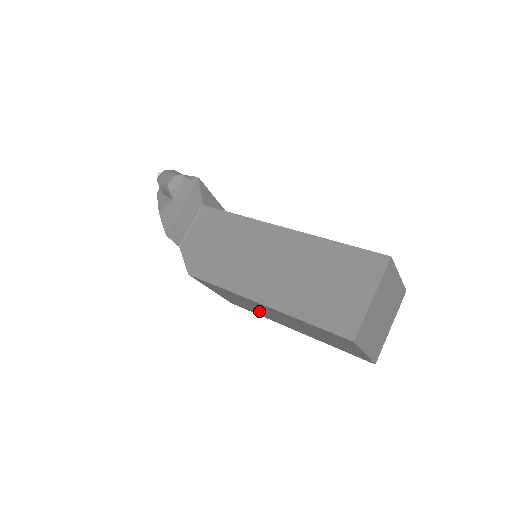
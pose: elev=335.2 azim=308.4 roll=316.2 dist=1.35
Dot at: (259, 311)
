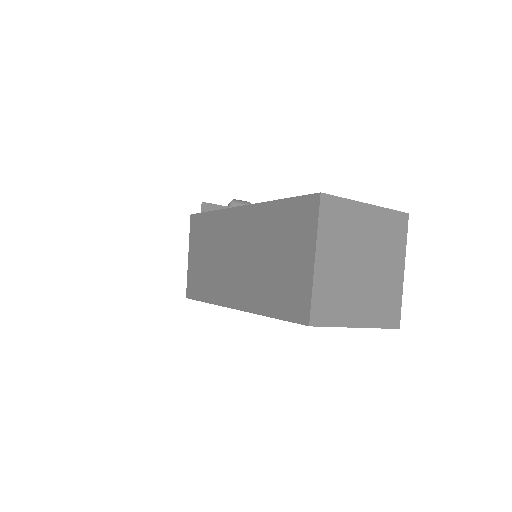
Dot at: (217, 269)
